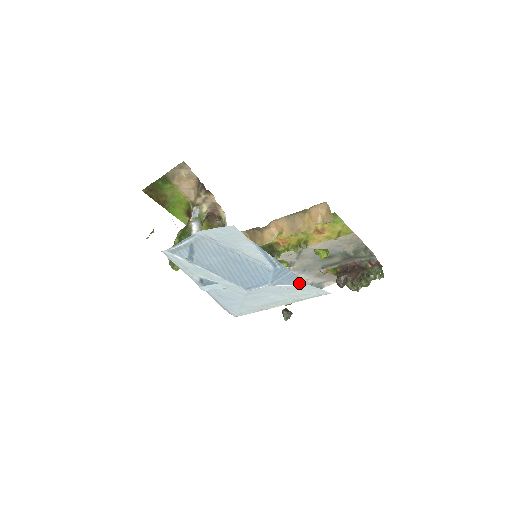
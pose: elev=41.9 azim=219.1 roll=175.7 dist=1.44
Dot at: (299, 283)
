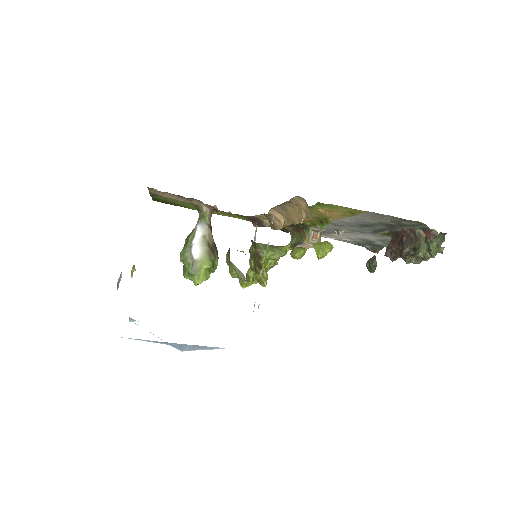
Dot at: (211, 348)
